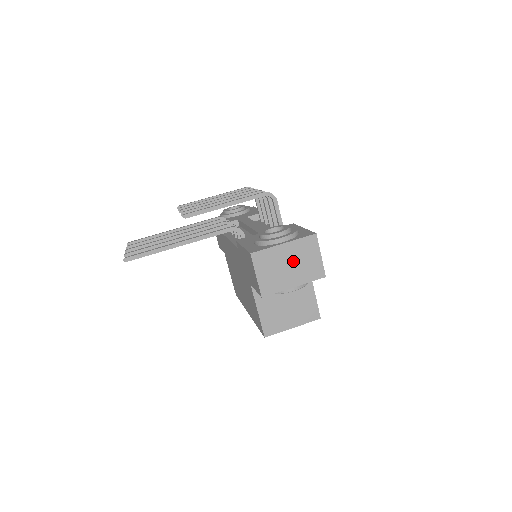
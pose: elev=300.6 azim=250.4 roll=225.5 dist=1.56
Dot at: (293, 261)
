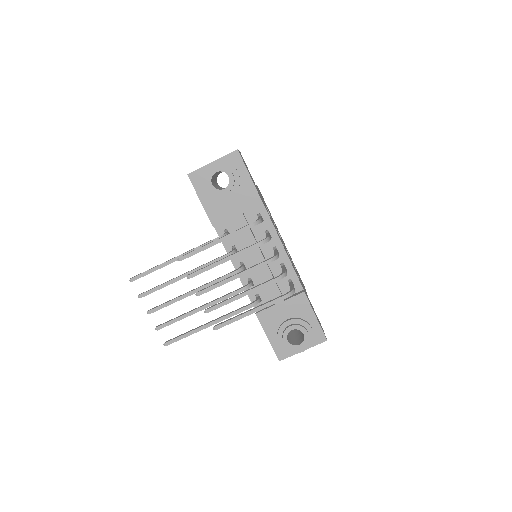
Dot at: occluded
